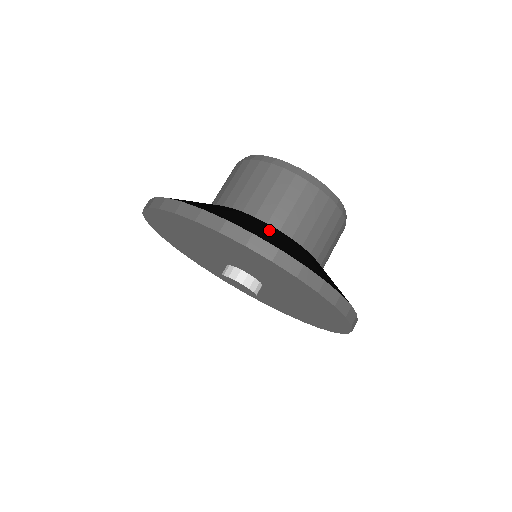
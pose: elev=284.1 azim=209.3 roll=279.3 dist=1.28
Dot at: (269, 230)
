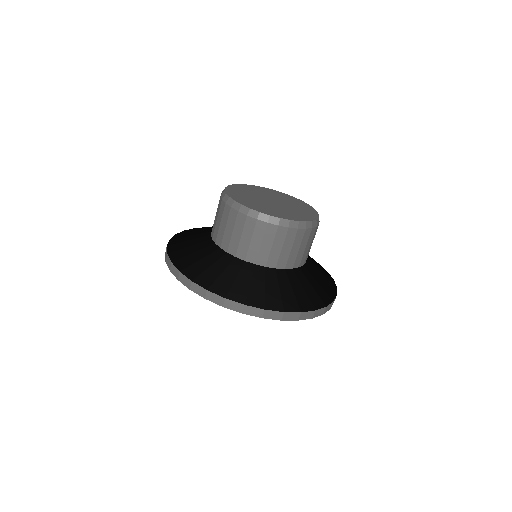
Dot at: (310, 279)
